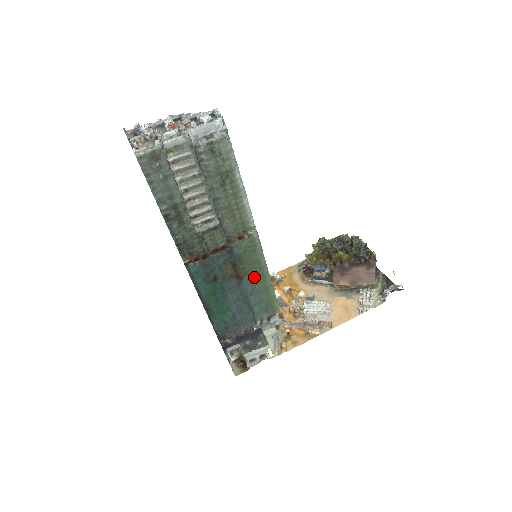
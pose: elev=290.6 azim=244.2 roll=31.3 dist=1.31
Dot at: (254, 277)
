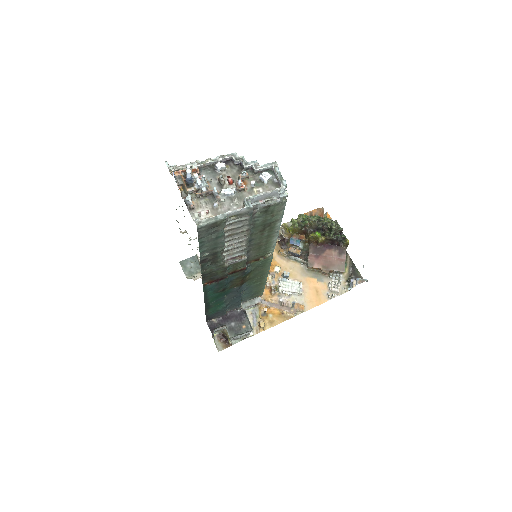
Dot at: (254, 280)
